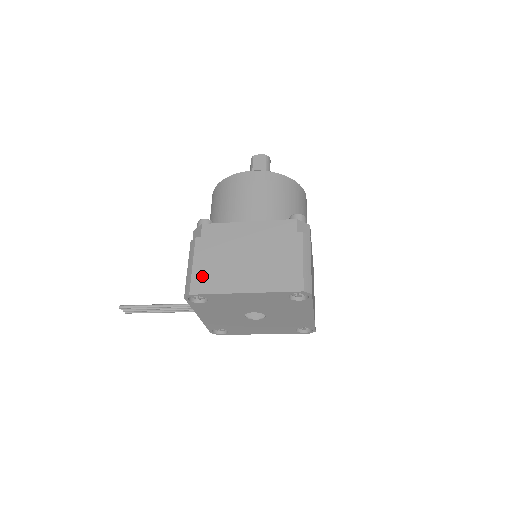
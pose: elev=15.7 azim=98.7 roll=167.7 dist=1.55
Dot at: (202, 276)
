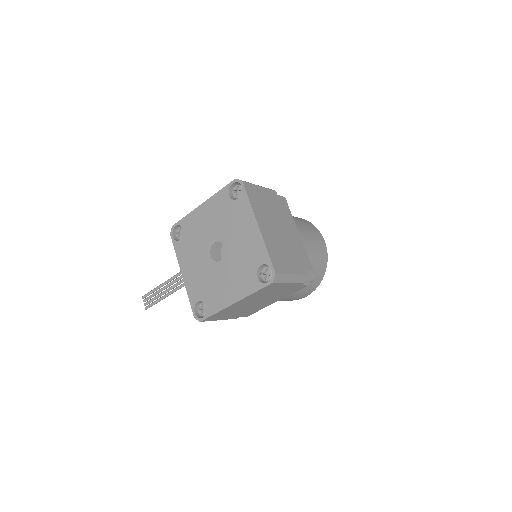
Dot at: occluded
